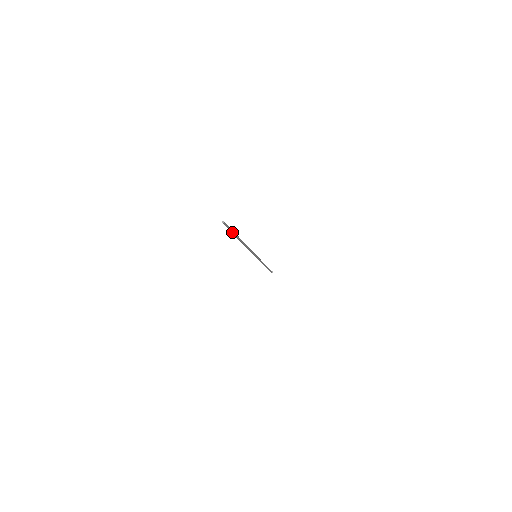
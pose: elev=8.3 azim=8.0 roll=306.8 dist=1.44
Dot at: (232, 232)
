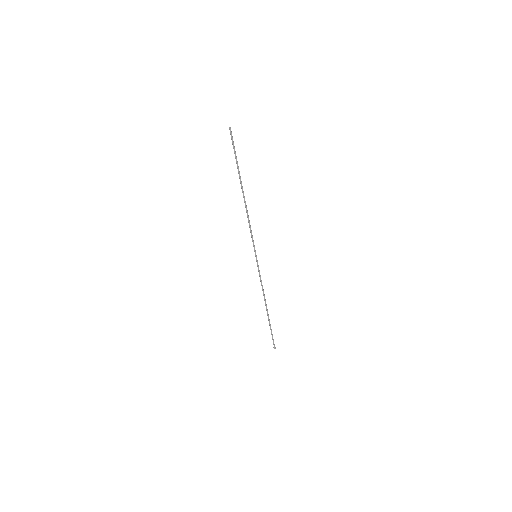
Dot at: (235, 157)
